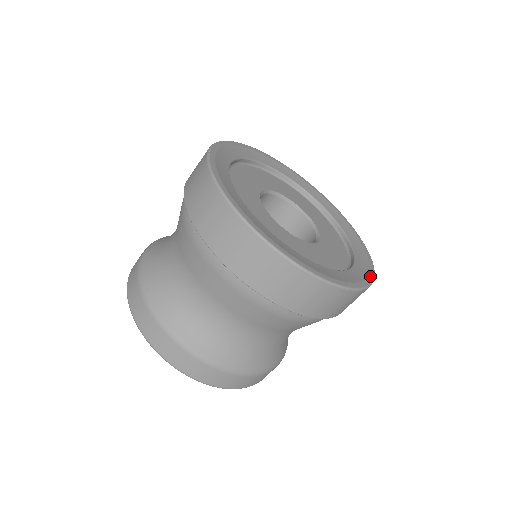
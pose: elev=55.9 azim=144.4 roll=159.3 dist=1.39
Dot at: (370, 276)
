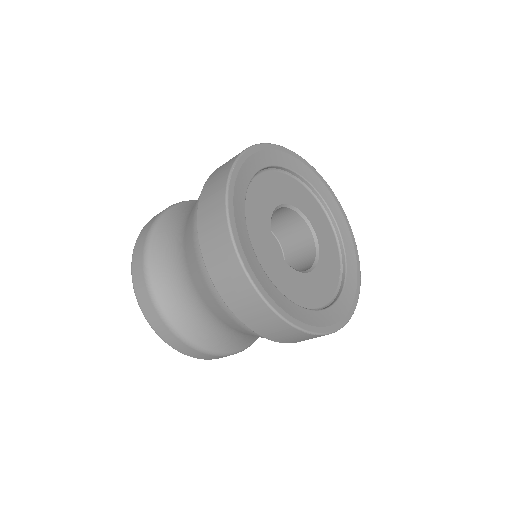
Dot at: (342, 322)
